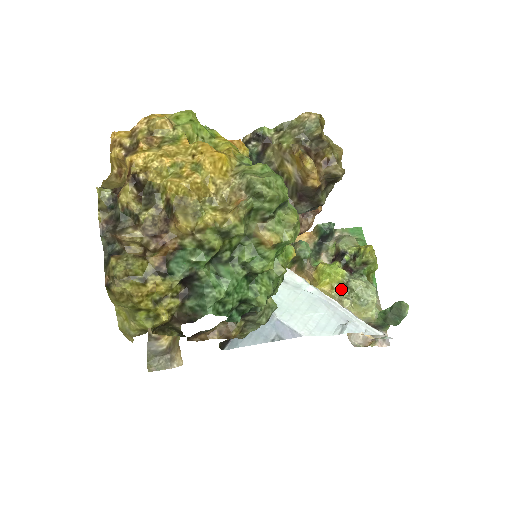
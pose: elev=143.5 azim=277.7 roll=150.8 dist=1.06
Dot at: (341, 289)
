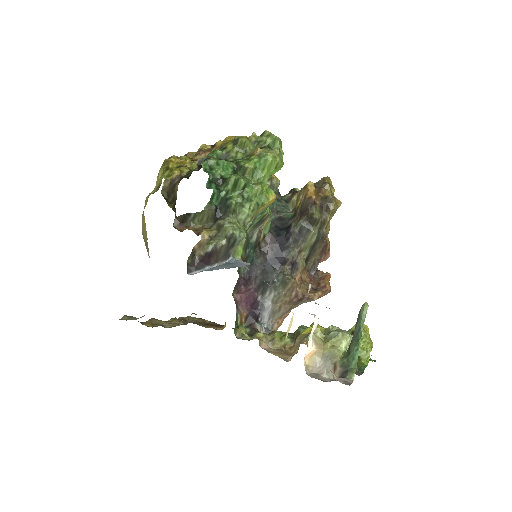
Dot at: occluded
